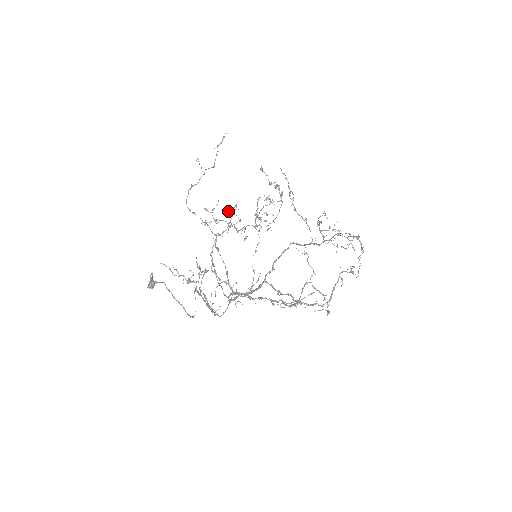
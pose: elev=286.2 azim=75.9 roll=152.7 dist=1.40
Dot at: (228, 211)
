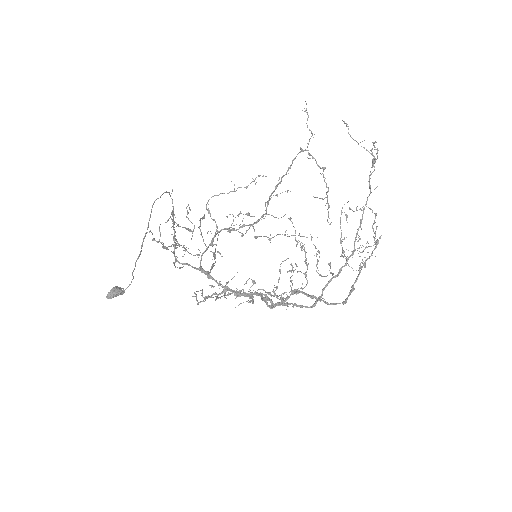
Dot at: occluded
